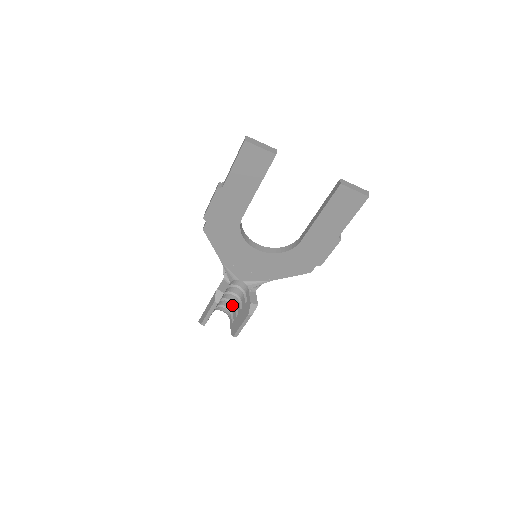
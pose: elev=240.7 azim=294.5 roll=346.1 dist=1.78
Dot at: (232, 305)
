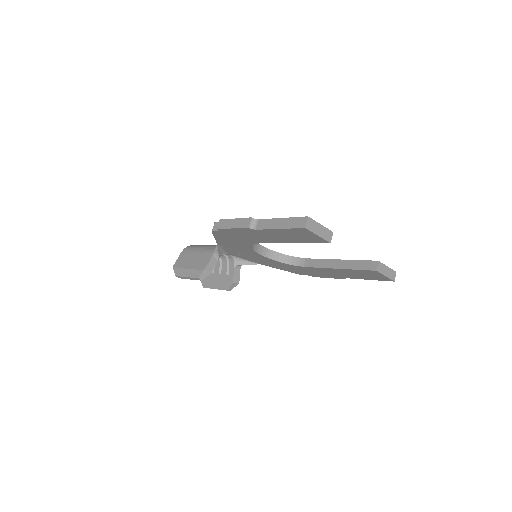
Dot at: occluded
